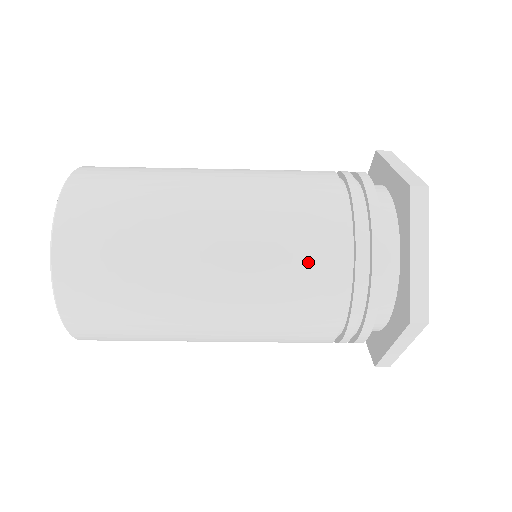
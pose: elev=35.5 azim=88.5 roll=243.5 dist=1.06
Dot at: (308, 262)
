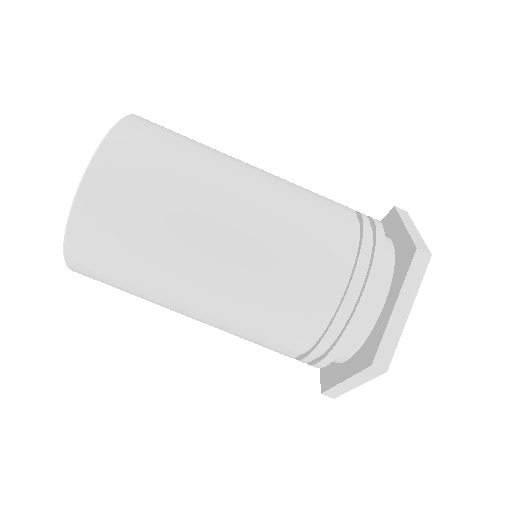
Dot at: (327, 204)
